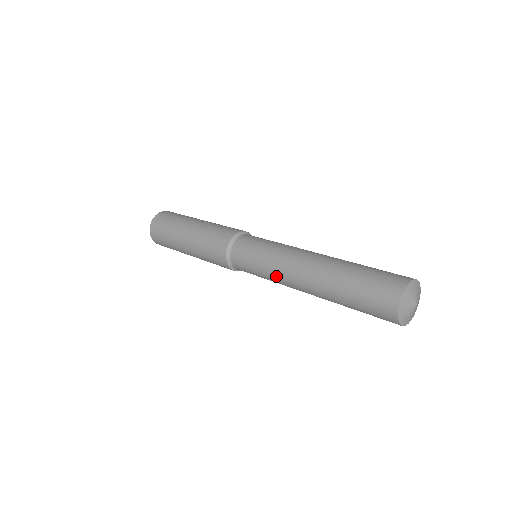
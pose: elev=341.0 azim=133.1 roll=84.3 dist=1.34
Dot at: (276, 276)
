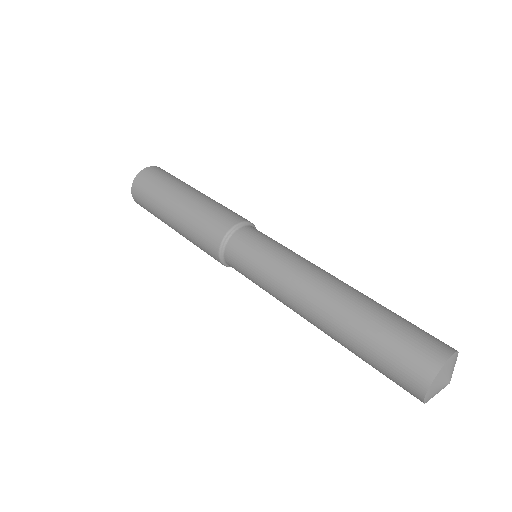
Dot at: (280, 301)
